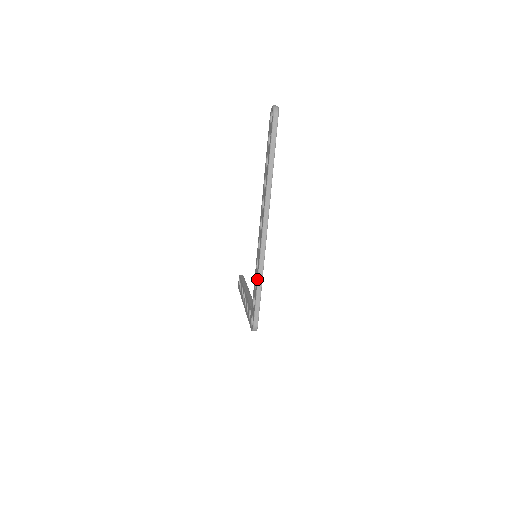
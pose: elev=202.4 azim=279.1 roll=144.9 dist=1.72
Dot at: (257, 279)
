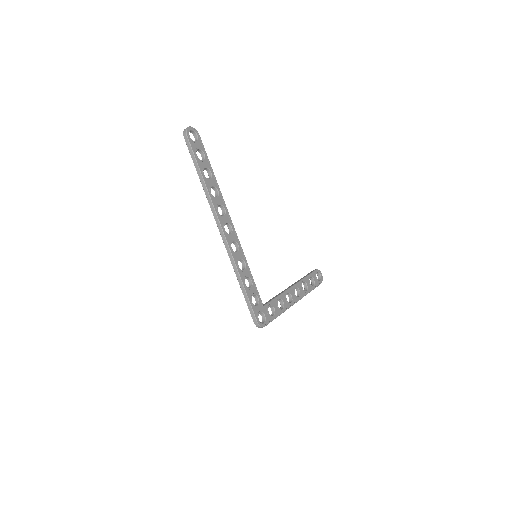
Dot at: occluded
